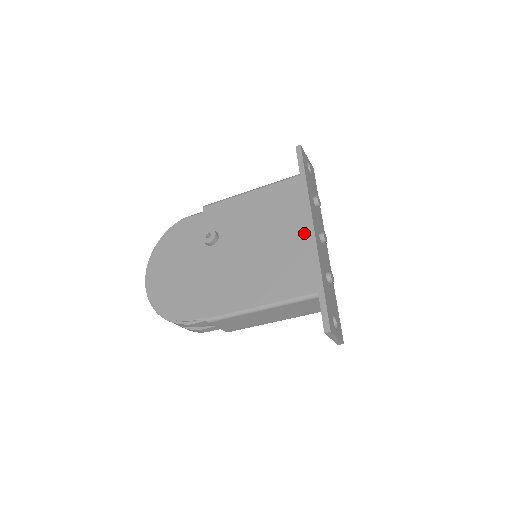
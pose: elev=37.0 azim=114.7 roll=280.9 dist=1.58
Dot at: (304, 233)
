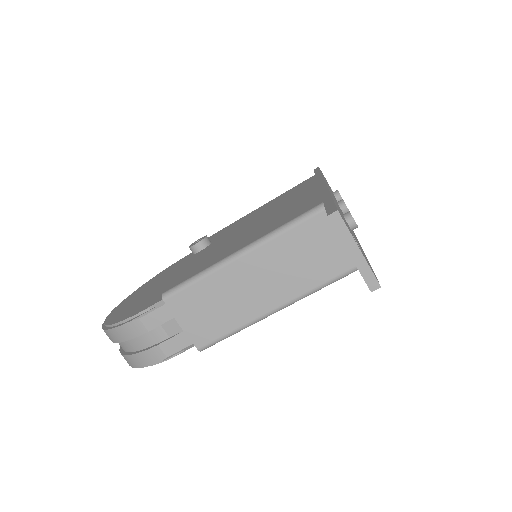
Dot at: (312, 189)
